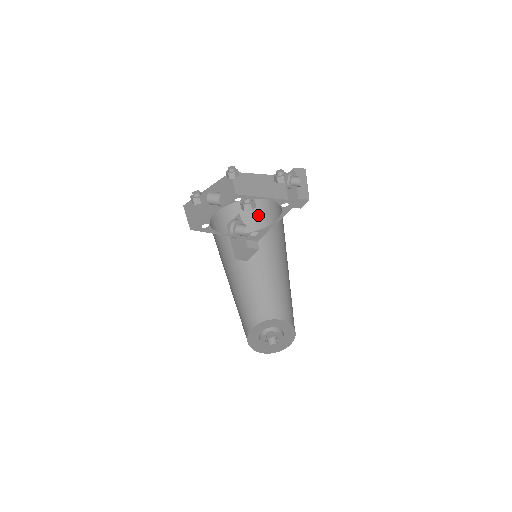
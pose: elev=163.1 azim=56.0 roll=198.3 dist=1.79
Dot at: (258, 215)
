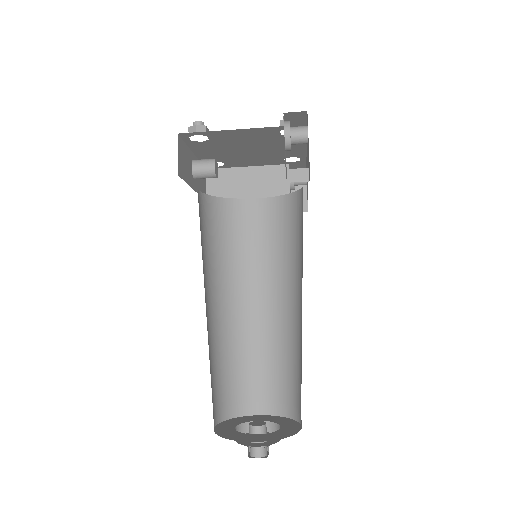
Dot at: (243, 223)
